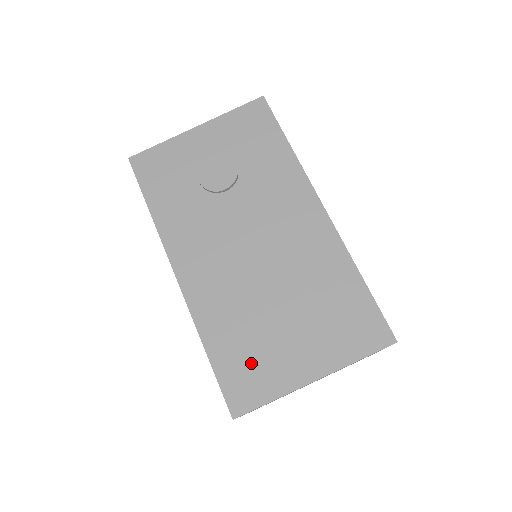
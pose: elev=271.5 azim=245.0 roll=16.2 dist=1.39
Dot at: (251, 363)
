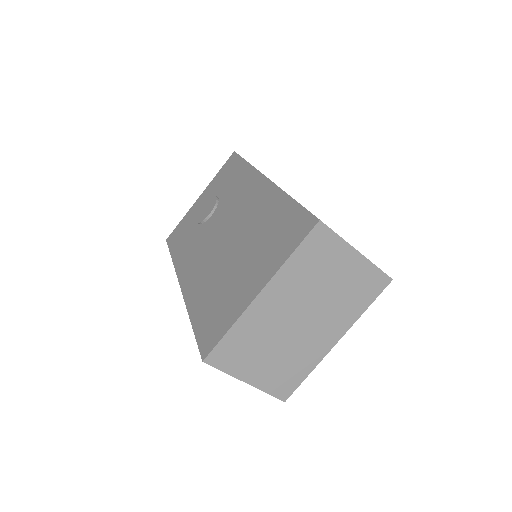
Dot at: (217, 311)
